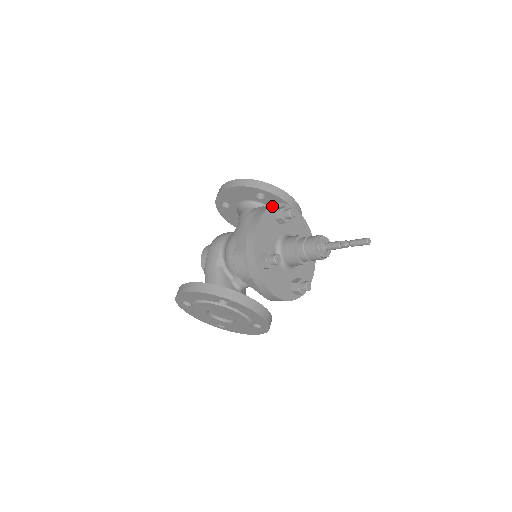
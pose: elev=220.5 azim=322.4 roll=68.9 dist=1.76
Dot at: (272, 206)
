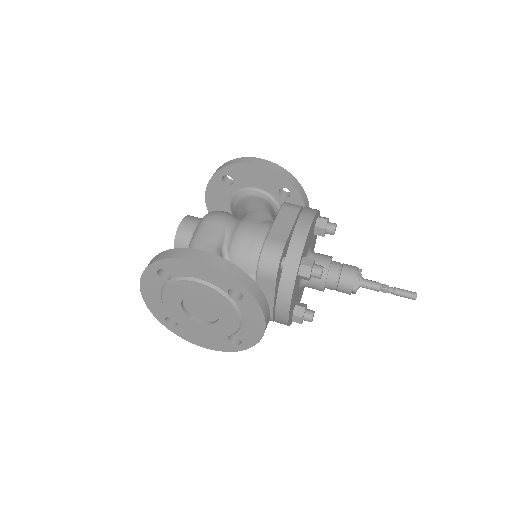
Dot at: (318, 211)
